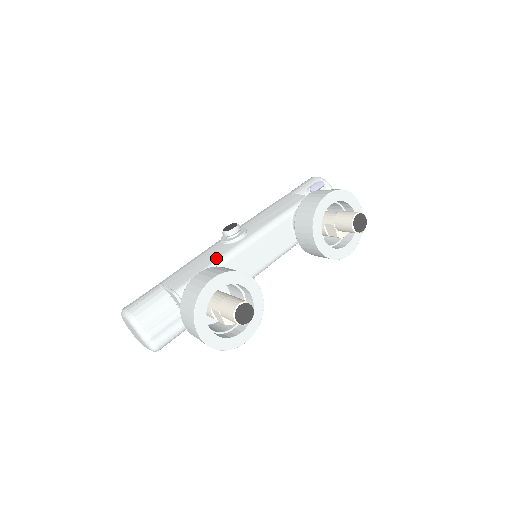
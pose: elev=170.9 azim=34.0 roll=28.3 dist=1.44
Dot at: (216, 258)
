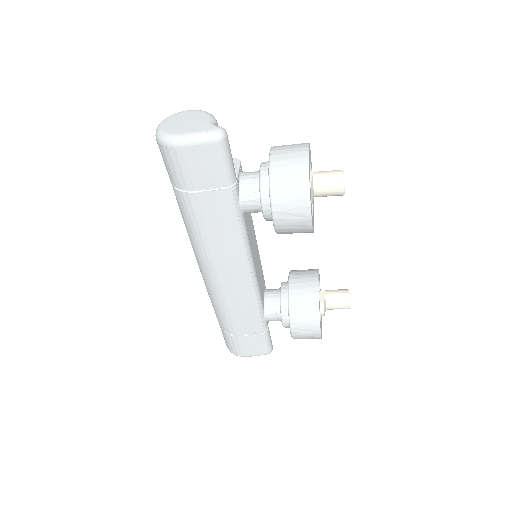
Dot at: occluded
